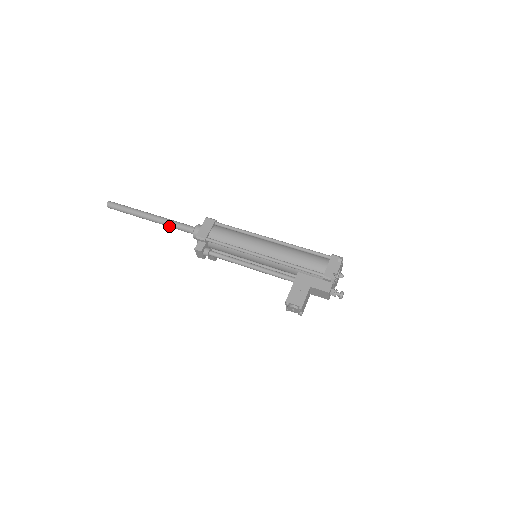
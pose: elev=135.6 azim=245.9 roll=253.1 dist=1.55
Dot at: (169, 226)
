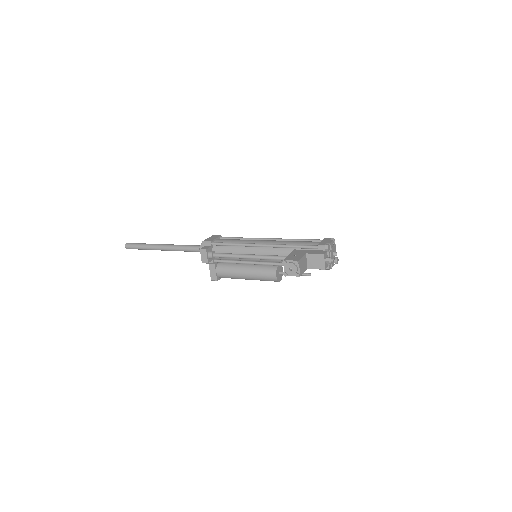
Dot at: (179, 249)
